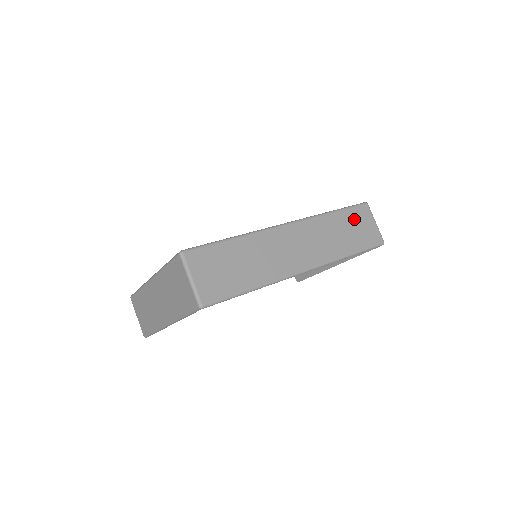
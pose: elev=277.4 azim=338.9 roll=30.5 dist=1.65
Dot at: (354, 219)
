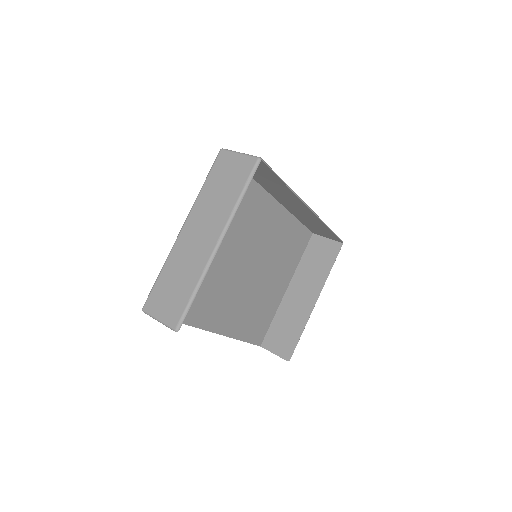
Dot at: occluded
